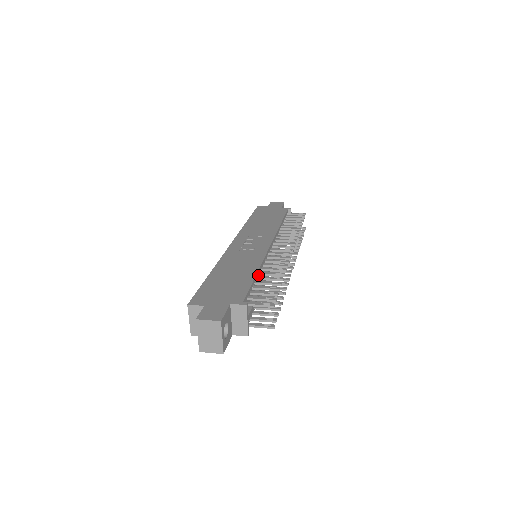
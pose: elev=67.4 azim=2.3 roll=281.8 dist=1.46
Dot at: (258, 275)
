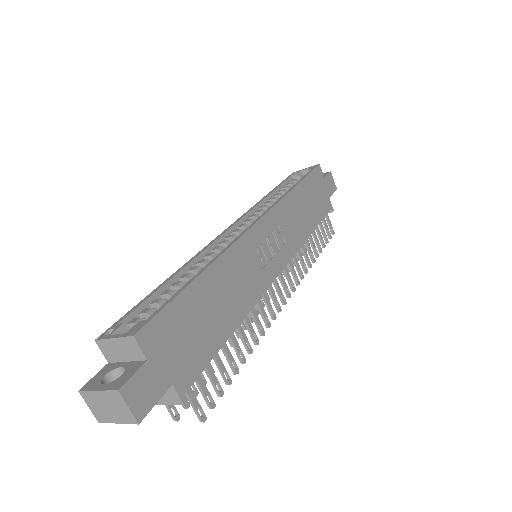
Dot at: occluded
